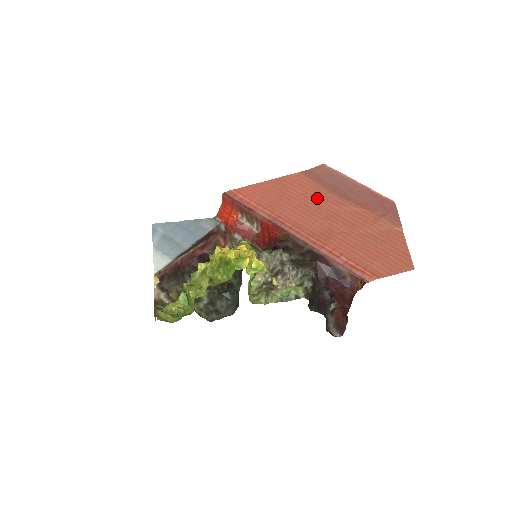
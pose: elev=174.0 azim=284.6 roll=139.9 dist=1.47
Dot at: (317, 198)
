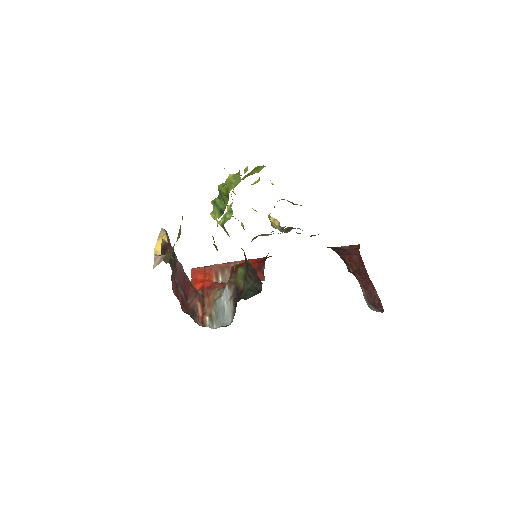
Dot at: occluded
